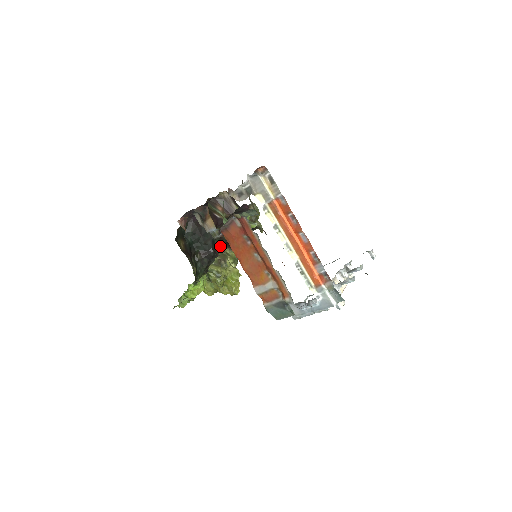
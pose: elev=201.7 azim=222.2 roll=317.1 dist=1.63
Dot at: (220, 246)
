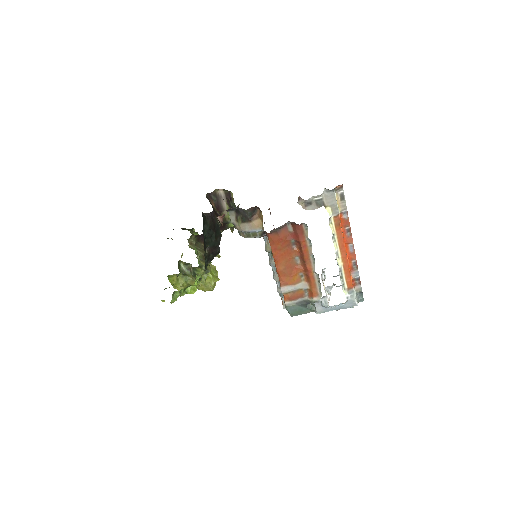
Dot at: (202, 241)
